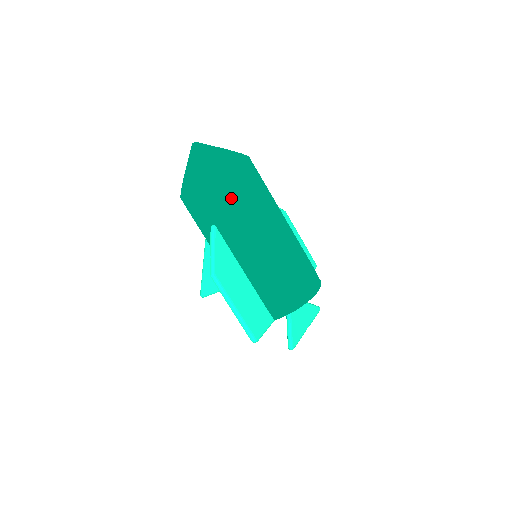
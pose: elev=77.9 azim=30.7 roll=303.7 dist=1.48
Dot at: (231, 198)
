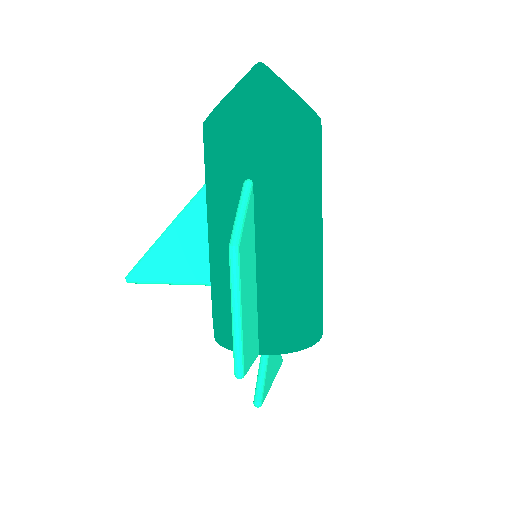
Dot at: (296, 156)
